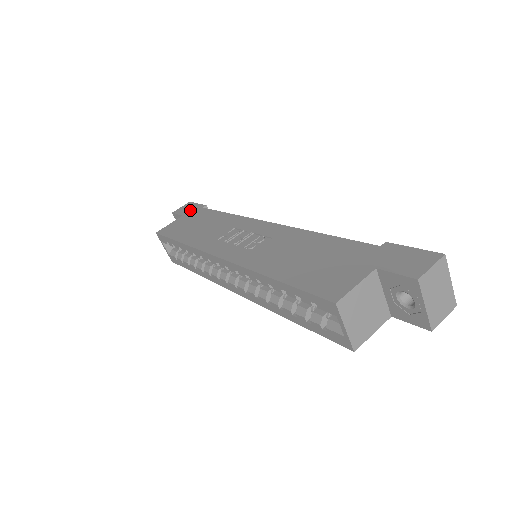
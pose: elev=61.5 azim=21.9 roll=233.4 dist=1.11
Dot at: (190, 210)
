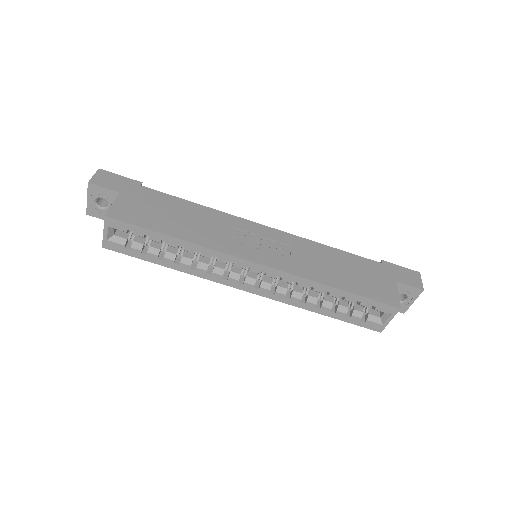
Dot at: (123, 185)
